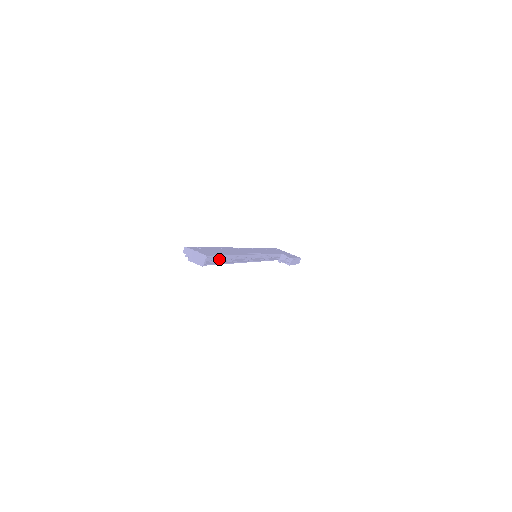
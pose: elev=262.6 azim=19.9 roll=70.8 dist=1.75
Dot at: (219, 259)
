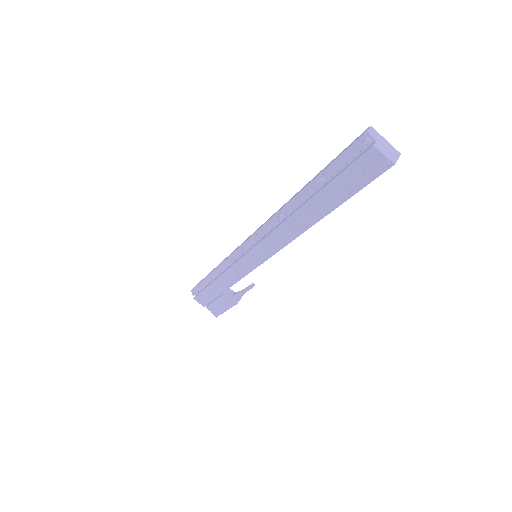
Dot at: occluded
